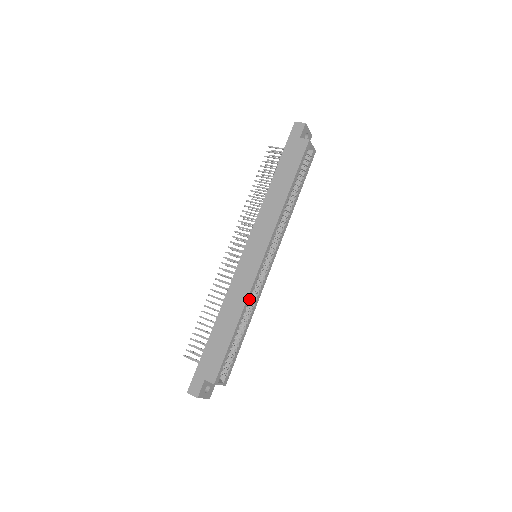
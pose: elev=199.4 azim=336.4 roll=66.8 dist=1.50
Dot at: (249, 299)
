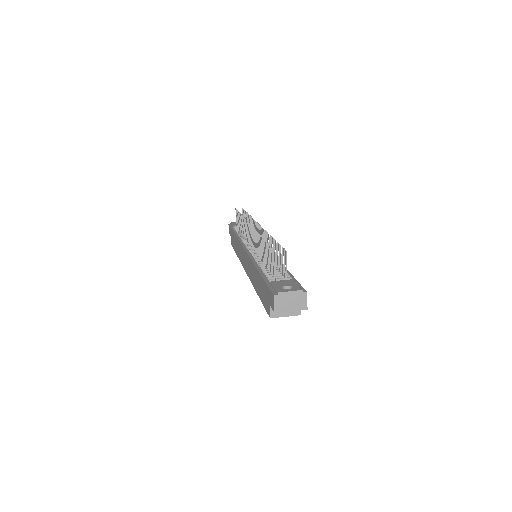
Dot at: occluded
